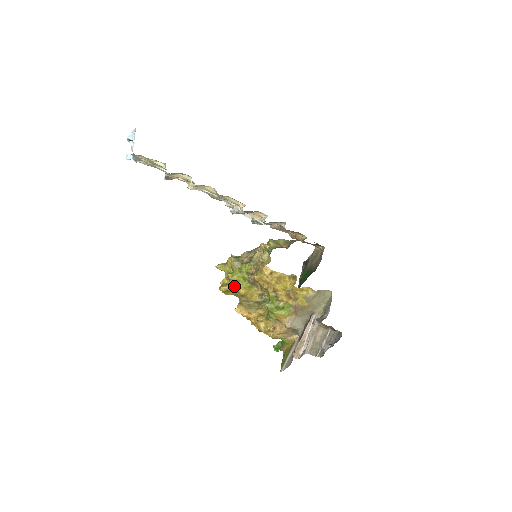
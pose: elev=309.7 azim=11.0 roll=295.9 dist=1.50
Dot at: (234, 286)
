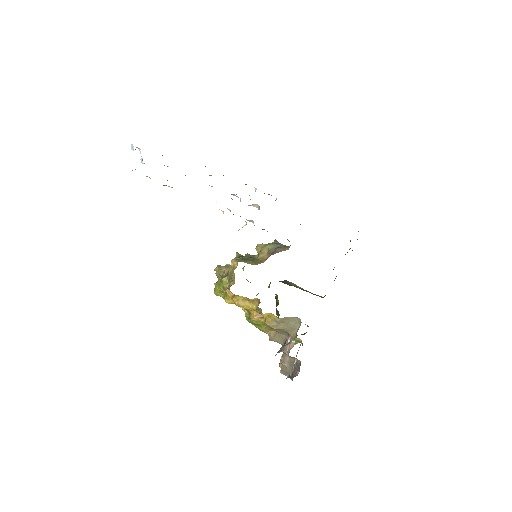
Dot at: (220, 295)
